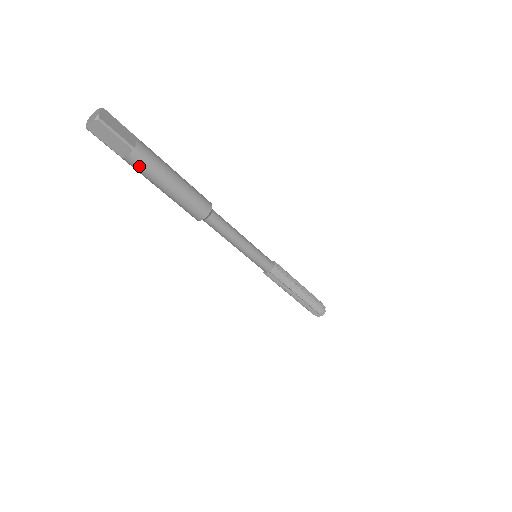
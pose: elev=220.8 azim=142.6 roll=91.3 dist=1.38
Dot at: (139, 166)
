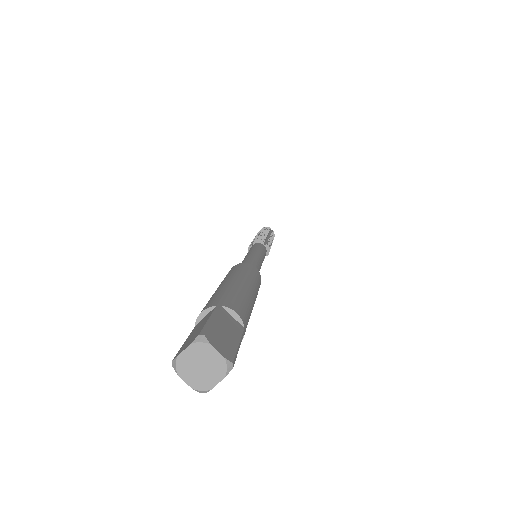
Dot at: occluded
